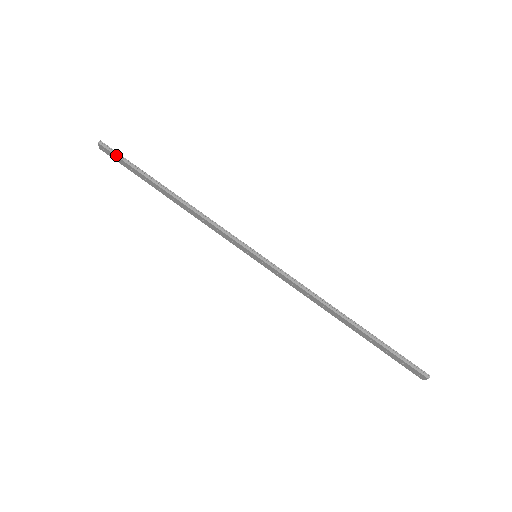
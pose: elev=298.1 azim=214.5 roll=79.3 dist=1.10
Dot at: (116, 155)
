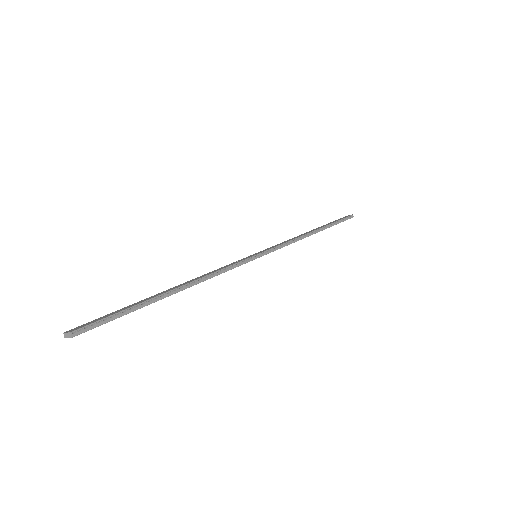
Dot at: (104, 323)
